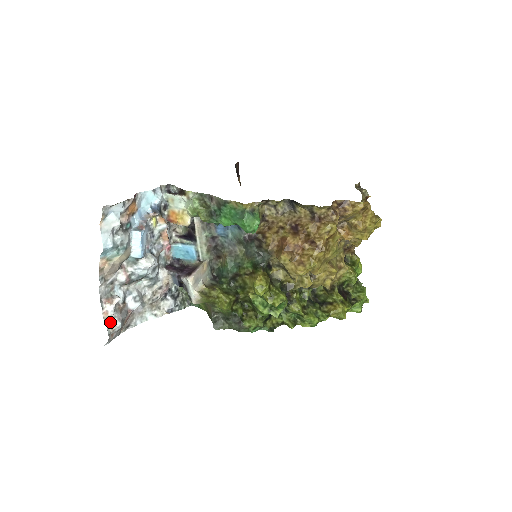
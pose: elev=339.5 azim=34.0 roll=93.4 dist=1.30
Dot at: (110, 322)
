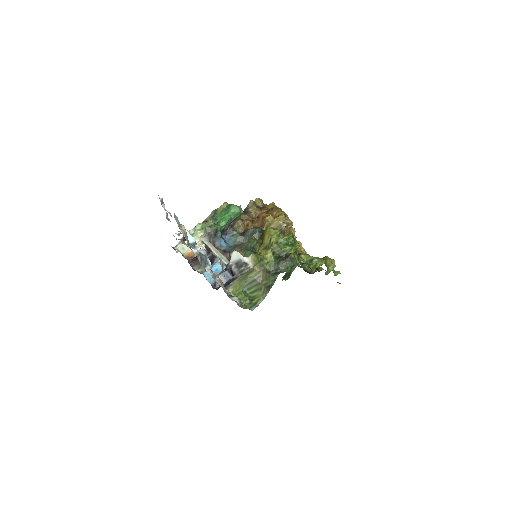
Dot at: occluded
